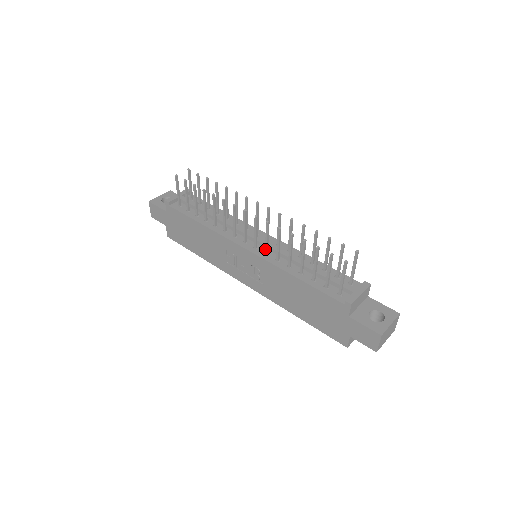
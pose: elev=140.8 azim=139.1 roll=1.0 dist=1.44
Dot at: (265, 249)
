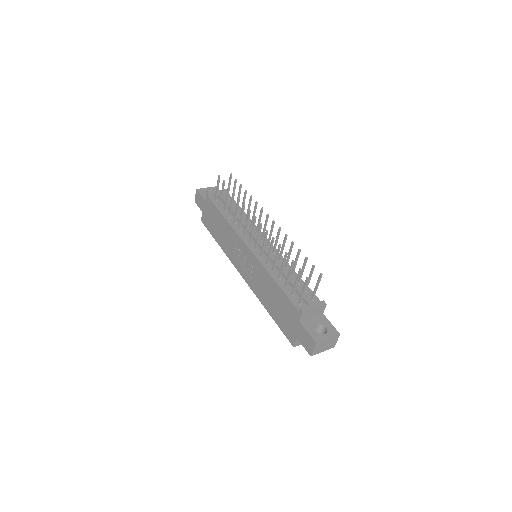
Dot at: (261, 251)
